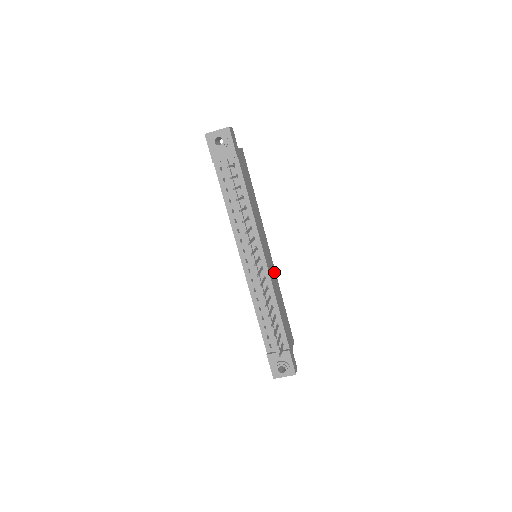
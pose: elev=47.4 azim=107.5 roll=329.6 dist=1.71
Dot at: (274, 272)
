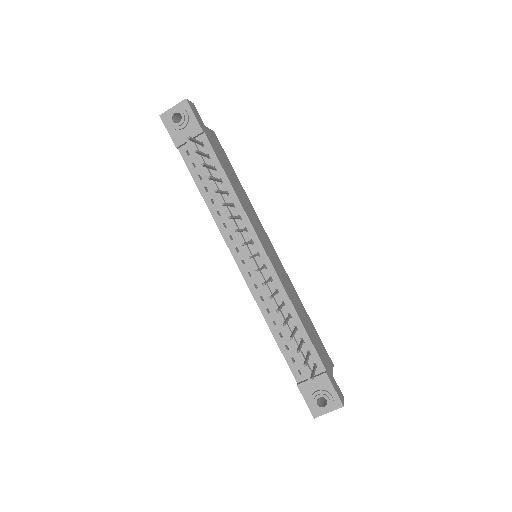
Dot at: (285, 275)
